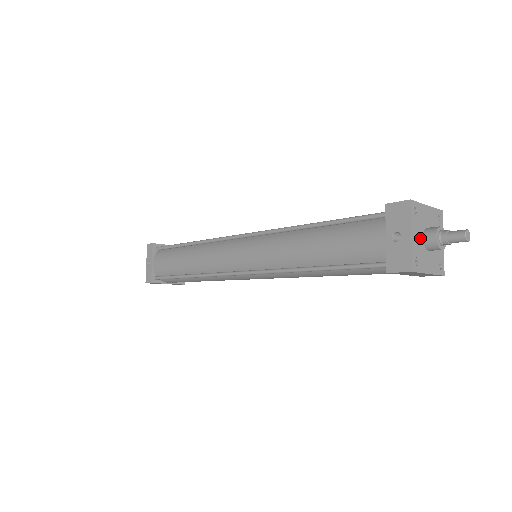
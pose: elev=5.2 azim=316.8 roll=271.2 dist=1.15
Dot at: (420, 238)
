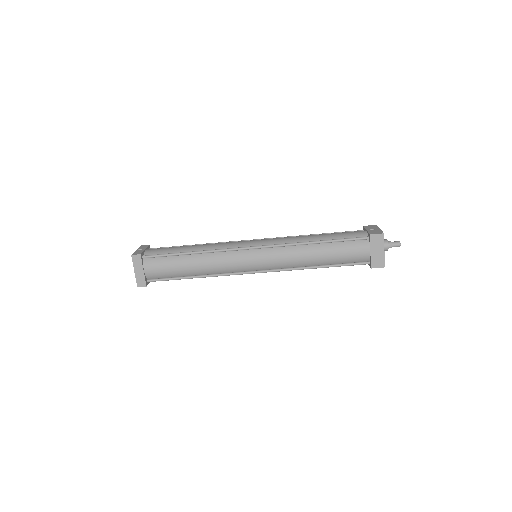
Dot at: occluded
